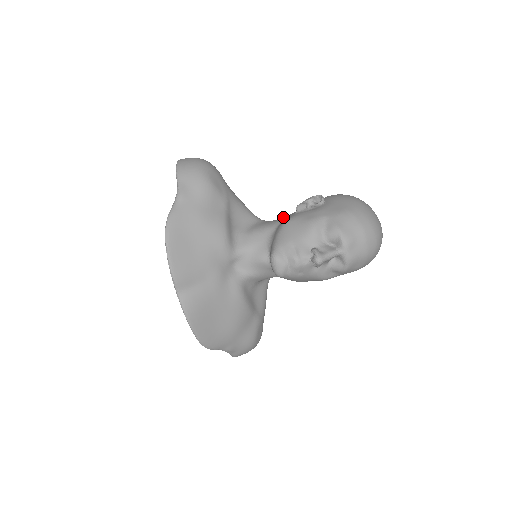
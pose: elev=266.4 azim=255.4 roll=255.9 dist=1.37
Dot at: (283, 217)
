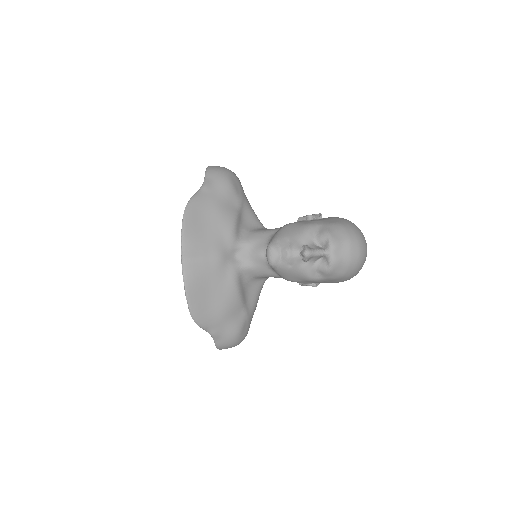
Dot at: occluded
